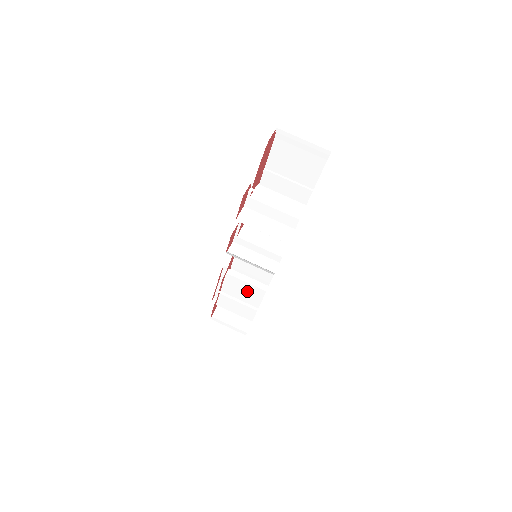
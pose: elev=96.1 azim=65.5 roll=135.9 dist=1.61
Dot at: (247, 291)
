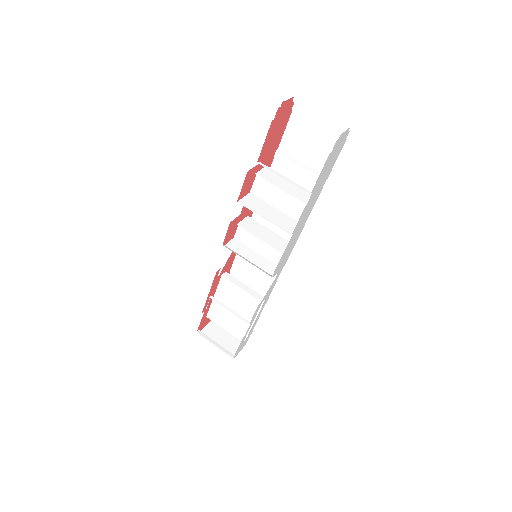
Dot at: (241, 301)
